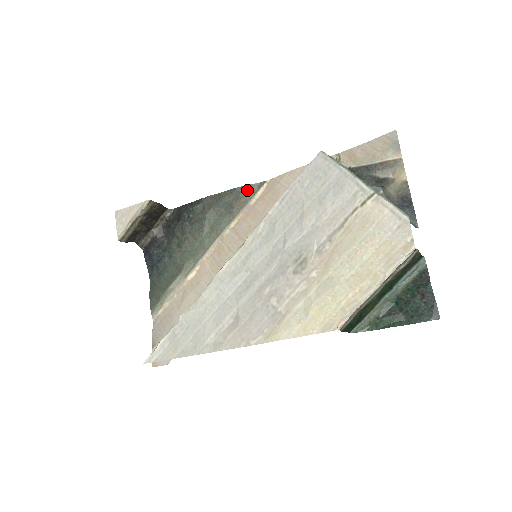
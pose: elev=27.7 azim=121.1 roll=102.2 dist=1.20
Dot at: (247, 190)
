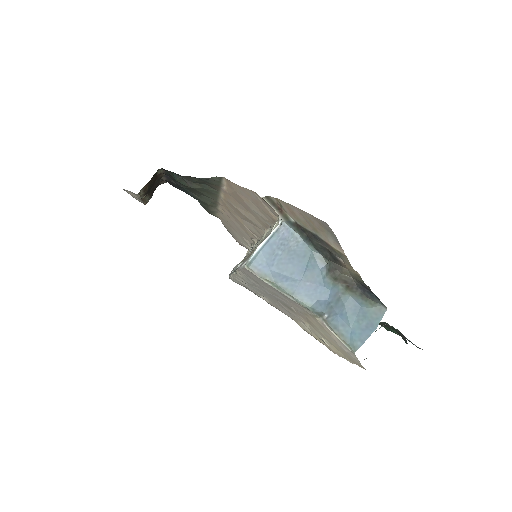
Dot at: (211, 180)
